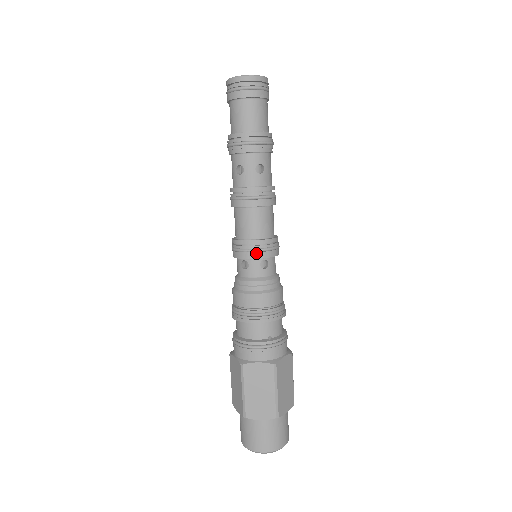
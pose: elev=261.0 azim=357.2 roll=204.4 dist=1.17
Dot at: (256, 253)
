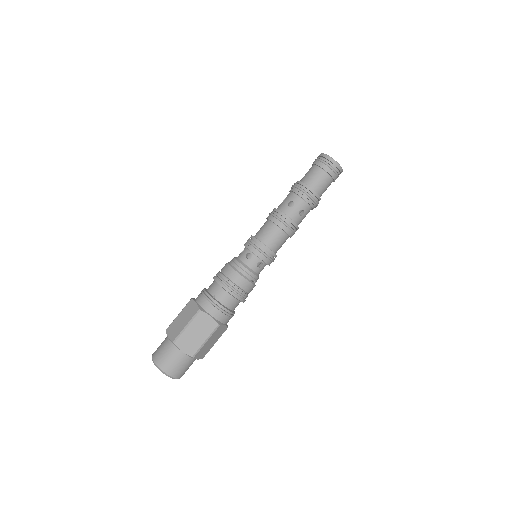
Dot at: (249, 245)
